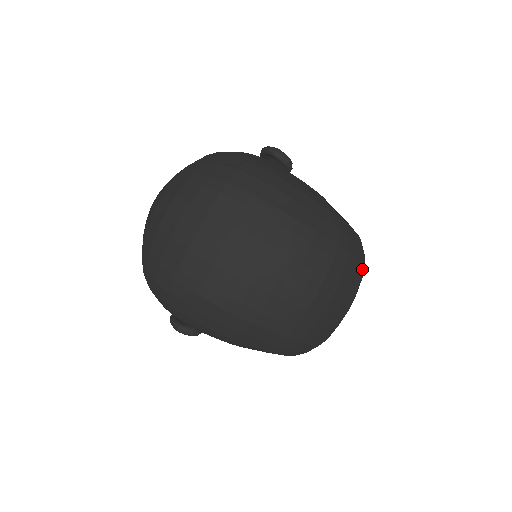
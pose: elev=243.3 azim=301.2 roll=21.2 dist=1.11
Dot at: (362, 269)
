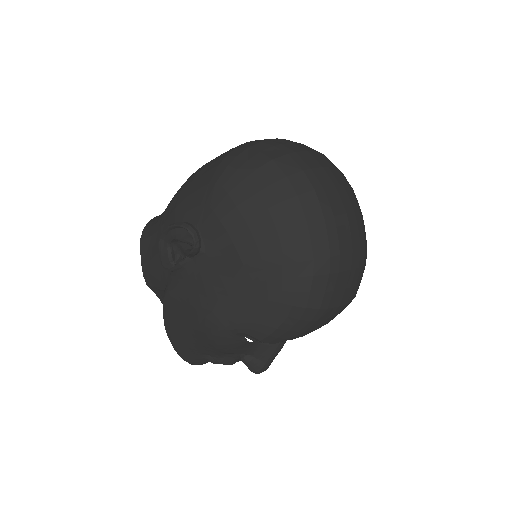
Dot at: (356, 293)
